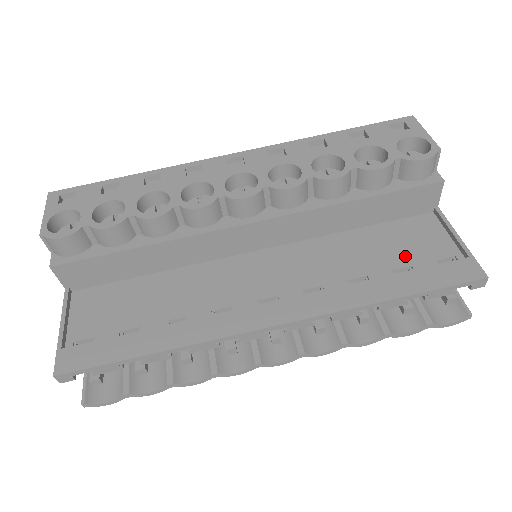
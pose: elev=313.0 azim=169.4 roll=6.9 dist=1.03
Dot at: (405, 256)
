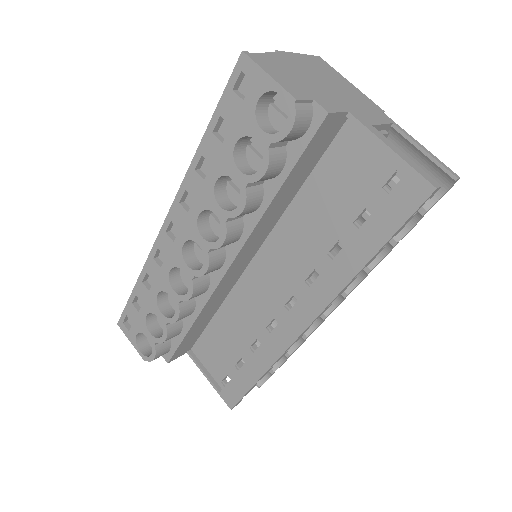
Dot at: (355, 198)
